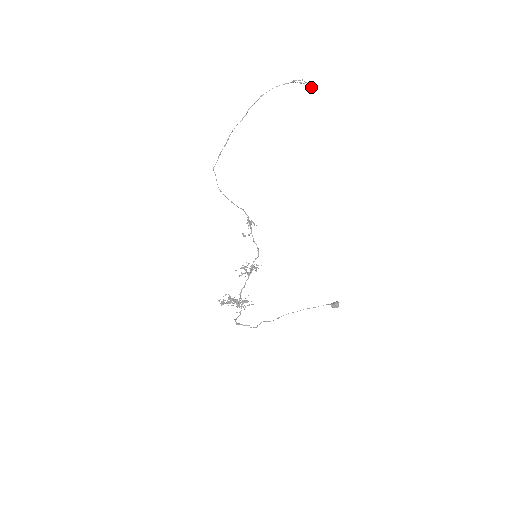
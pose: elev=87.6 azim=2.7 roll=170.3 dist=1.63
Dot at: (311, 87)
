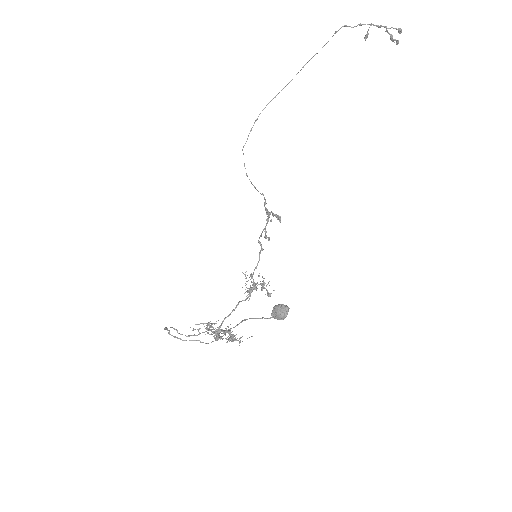
Dot at: occluded
